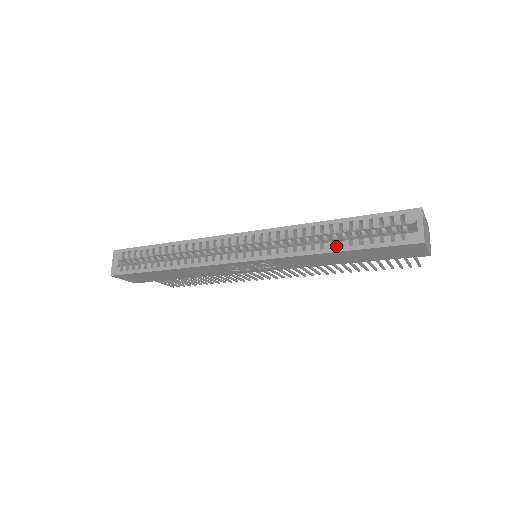
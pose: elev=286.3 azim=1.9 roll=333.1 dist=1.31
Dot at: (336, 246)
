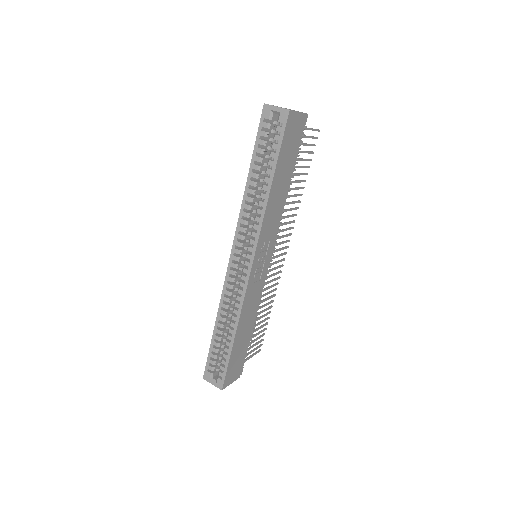
Dot at: (268, 181)
